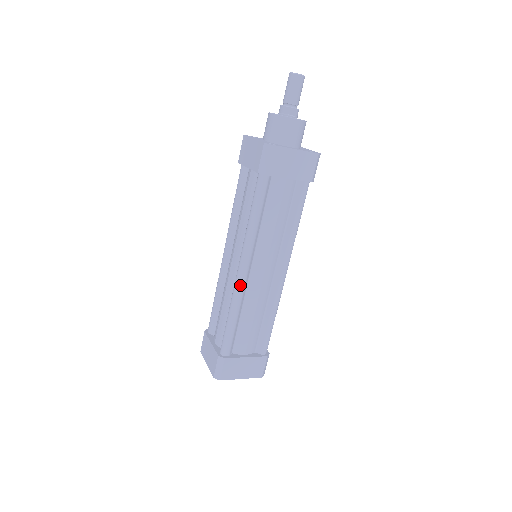
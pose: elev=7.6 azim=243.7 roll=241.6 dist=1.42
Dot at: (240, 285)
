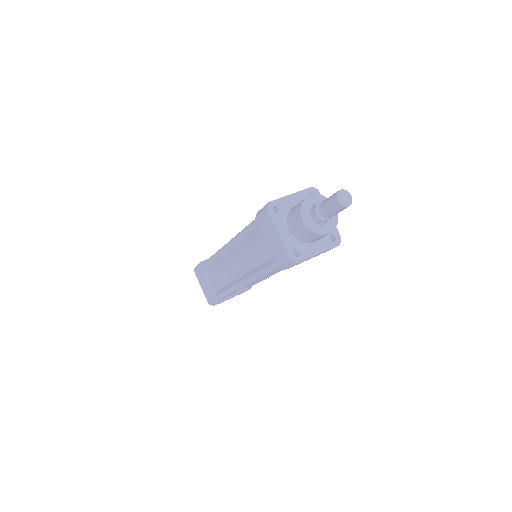
Dot at: occluded
